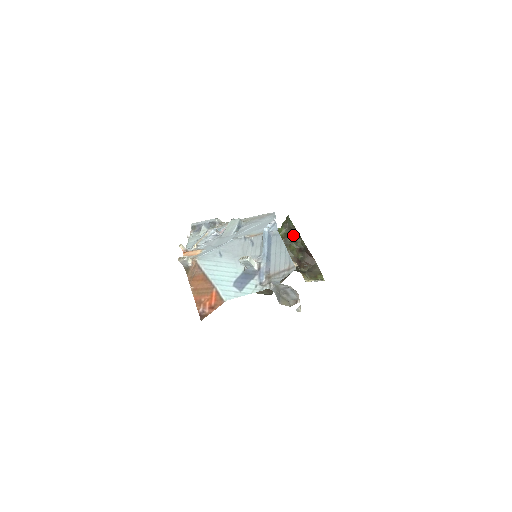
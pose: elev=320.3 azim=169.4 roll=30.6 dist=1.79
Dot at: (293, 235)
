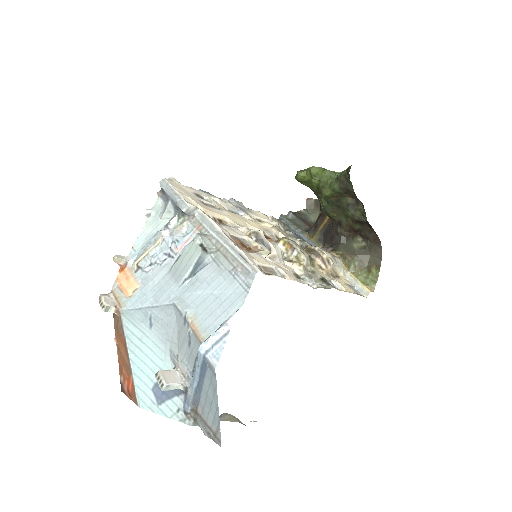
Dot at: (353, 196)
